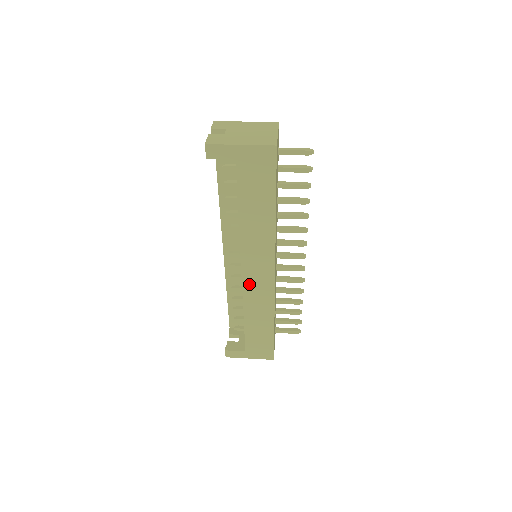
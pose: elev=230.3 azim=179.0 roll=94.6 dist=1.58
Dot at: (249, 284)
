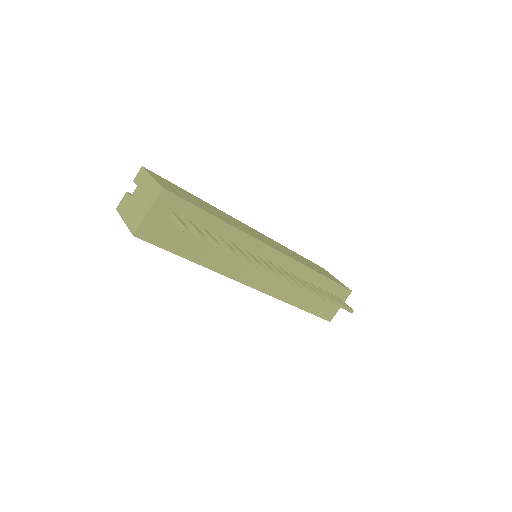
Dot at: occluded
